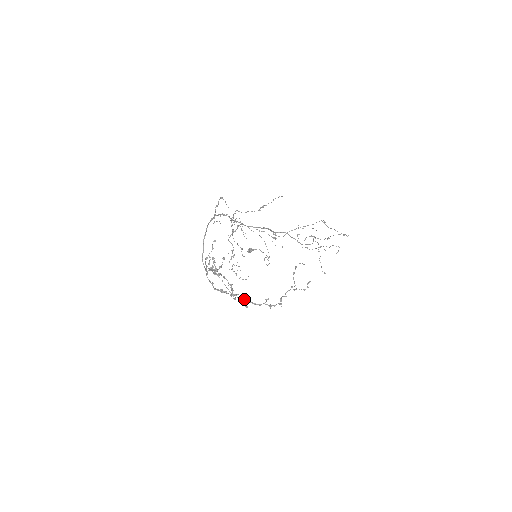
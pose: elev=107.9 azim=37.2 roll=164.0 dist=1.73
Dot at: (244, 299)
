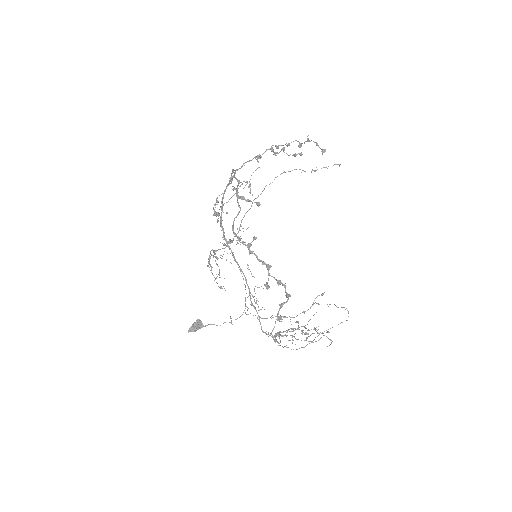
Dot at: (256, 237)
